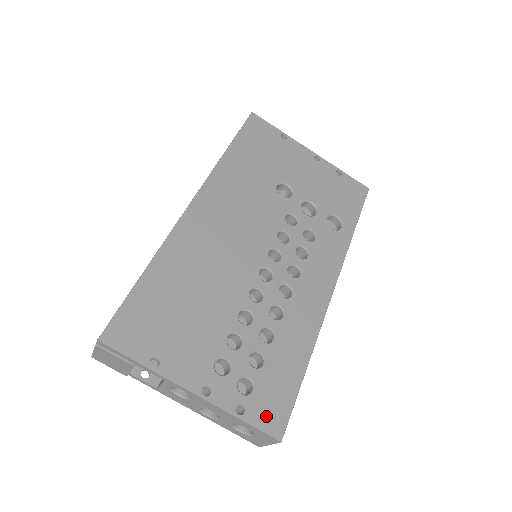
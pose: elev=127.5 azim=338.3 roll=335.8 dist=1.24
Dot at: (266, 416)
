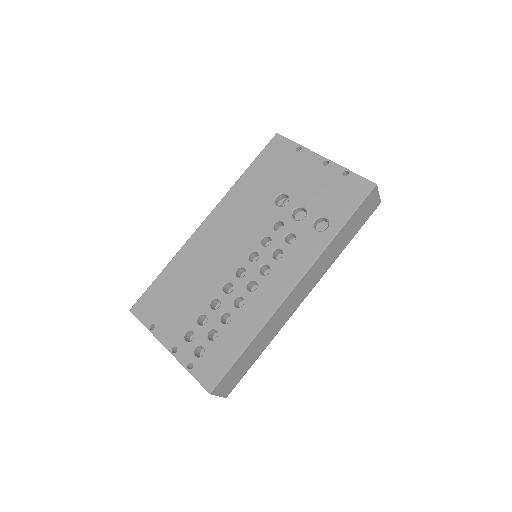
Dot at: (205, 374)
